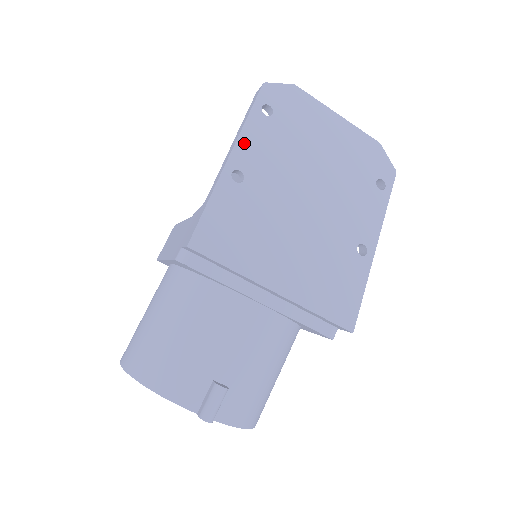
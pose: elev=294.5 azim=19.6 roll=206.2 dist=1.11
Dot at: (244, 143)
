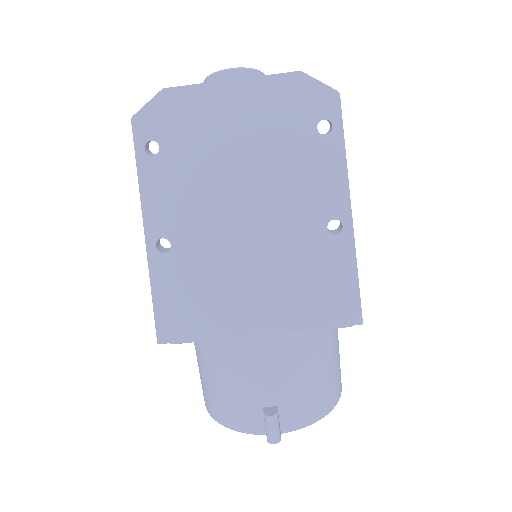
Dot at: (150, 206)
